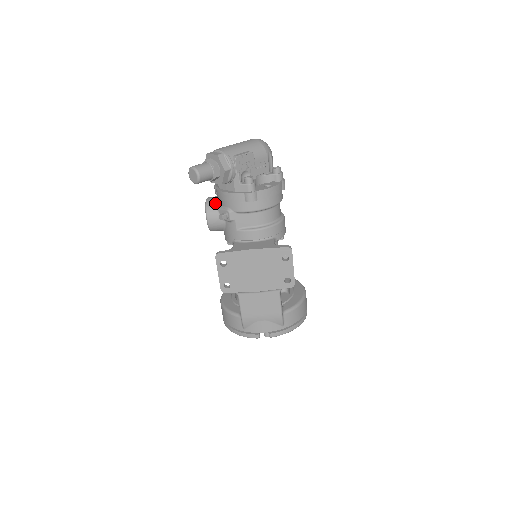
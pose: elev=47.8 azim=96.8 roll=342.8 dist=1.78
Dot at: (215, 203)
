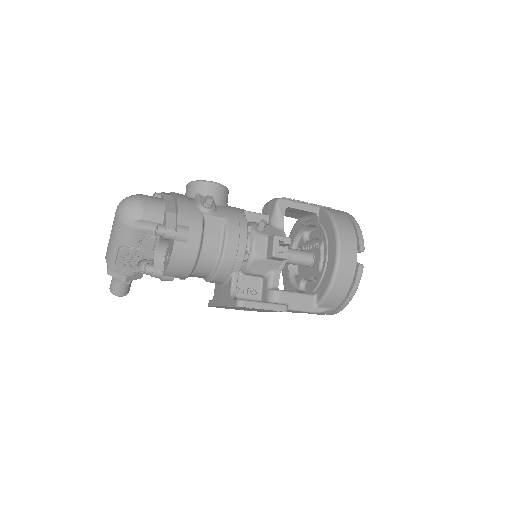
Dot at: occluded
